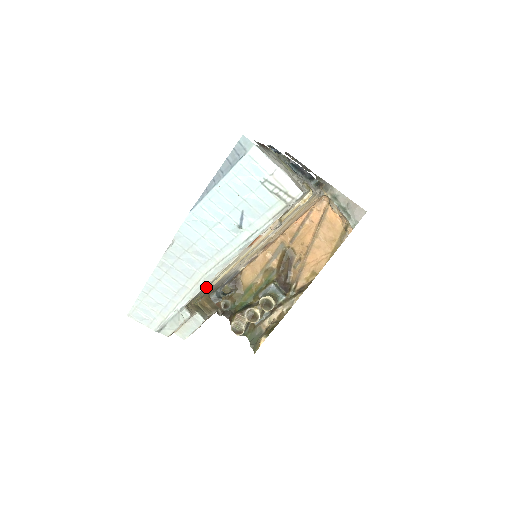
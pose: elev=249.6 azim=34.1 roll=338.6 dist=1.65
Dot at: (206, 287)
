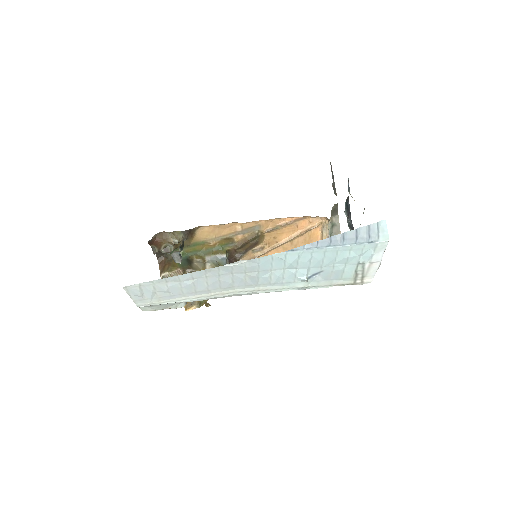
Dot at: occluded
